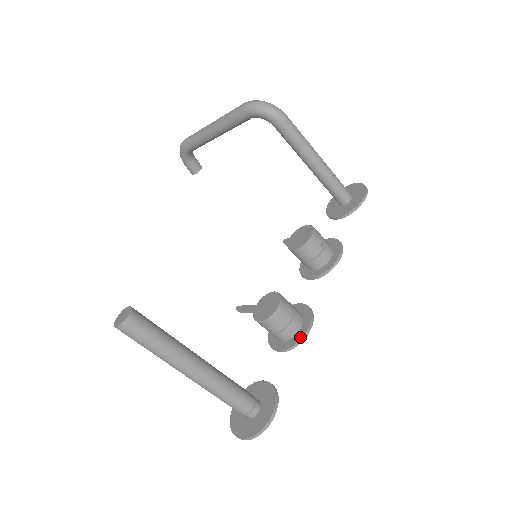
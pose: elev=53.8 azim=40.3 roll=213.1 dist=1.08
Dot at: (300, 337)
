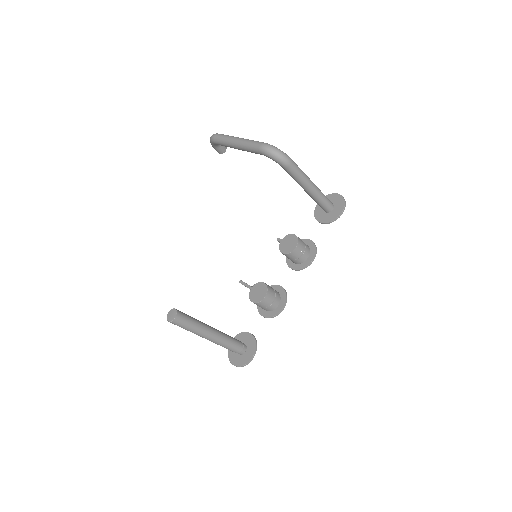
Dot at: (276, 313)
